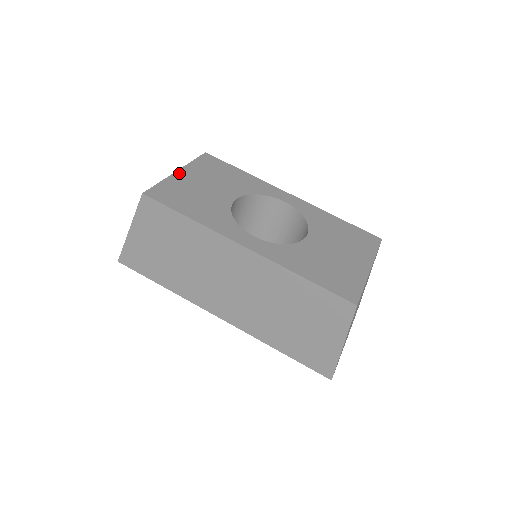
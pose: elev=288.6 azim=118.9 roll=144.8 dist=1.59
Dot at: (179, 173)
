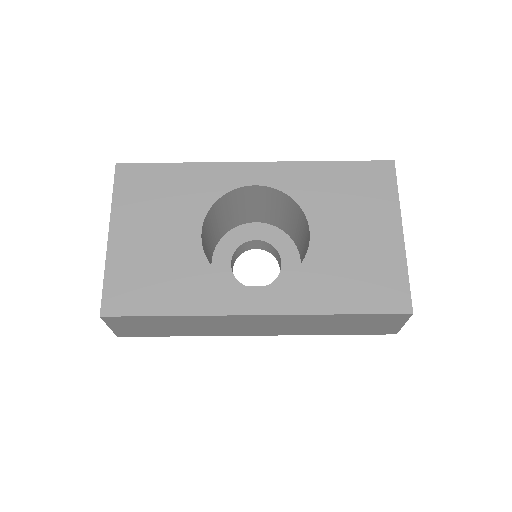
Dot at: (113, 239)
